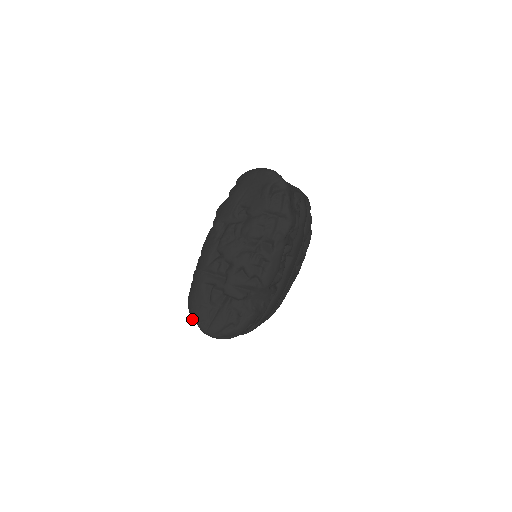
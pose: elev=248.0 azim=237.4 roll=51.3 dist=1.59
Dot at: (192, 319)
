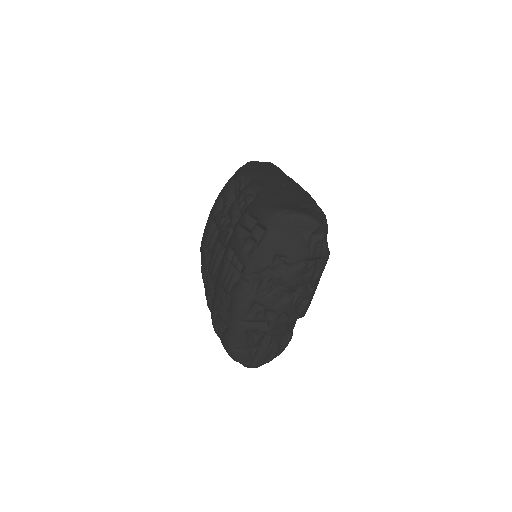
Dot at: occluded
